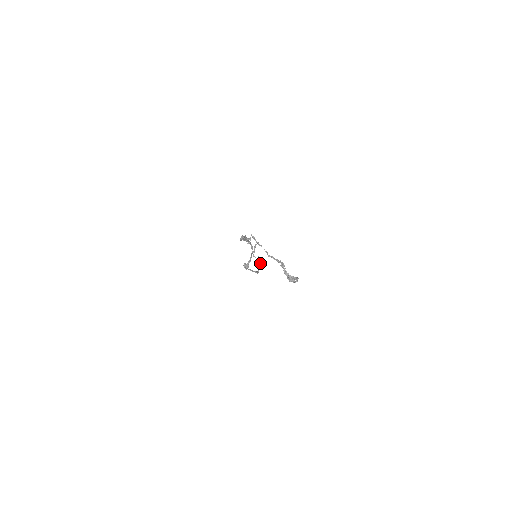
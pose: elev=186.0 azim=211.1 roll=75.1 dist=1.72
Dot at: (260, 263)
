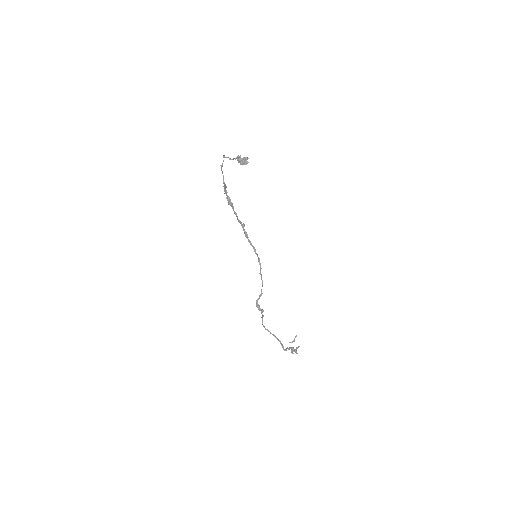
Dot at: occluded
